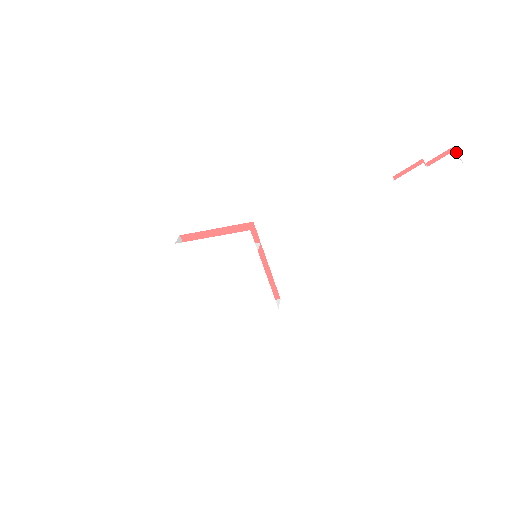
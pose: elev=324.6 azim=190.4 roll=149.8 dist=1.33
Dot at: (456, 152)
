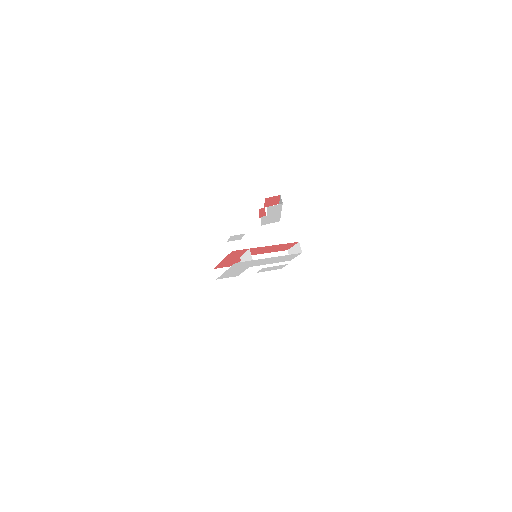
Dot at: (271, 197)
